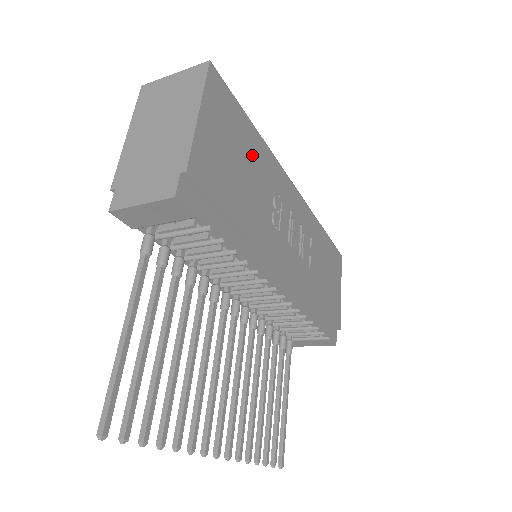
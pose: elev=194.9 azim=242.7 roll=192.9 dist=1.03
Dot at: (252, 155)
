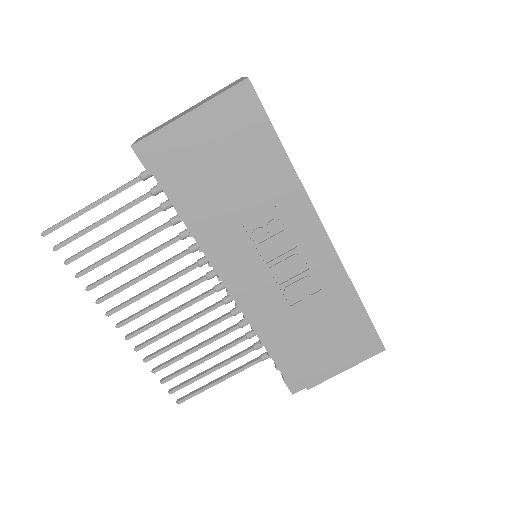
Dot at: (260, 170)
